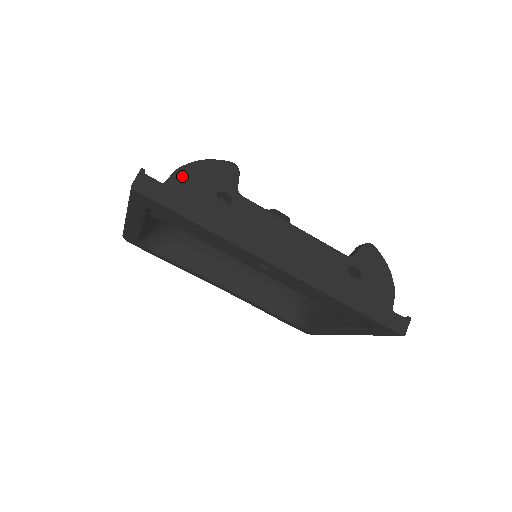
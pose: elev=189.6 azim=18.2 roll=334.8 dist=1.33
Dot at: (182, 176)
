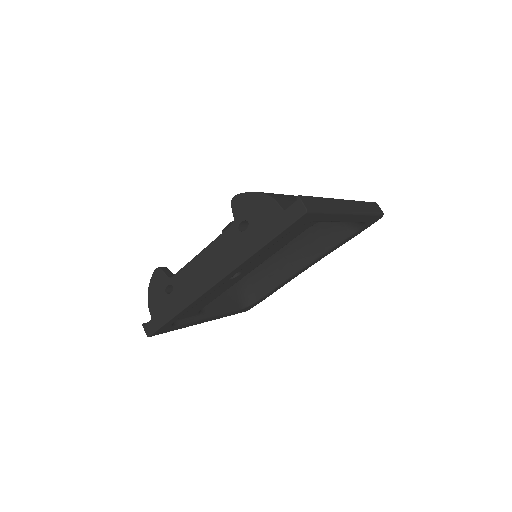
Dot at: (152, 306)
